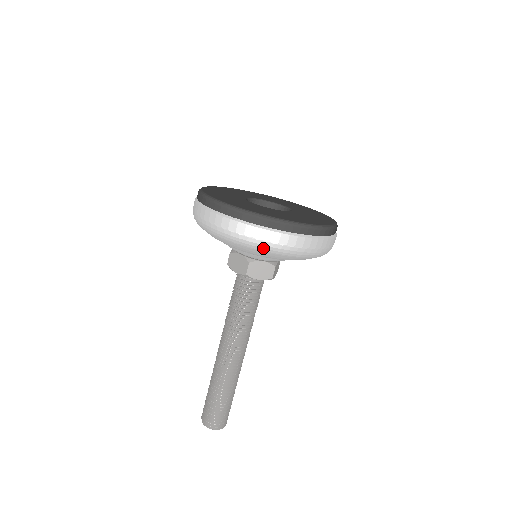
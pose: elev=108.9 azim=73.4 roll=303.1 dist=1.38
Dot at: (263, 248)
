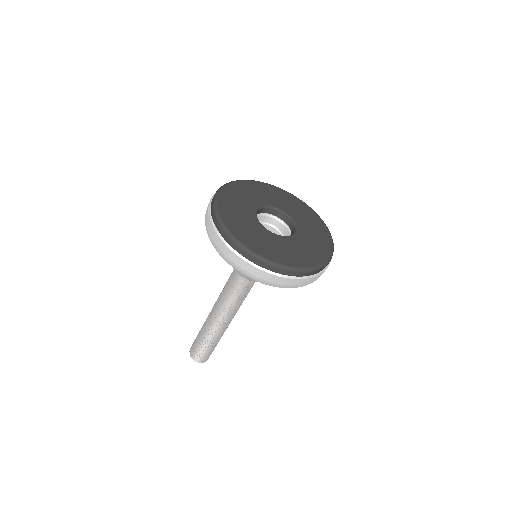
Dot at: occluded
